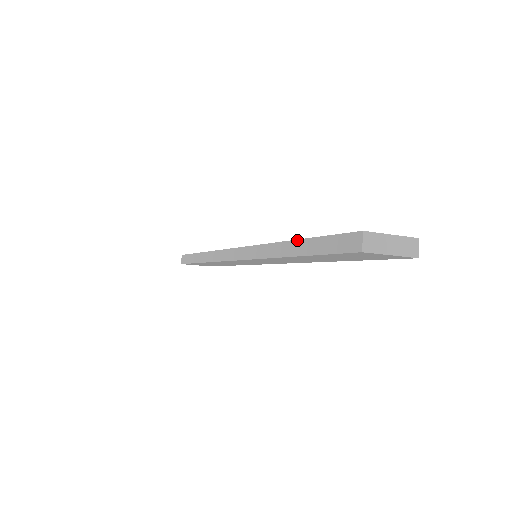
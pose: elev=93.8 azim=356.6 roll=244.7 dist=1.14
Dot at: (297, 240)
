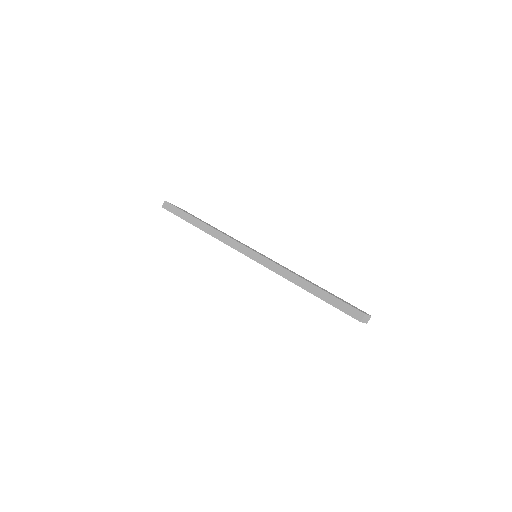
Dot at: (317, 287)
